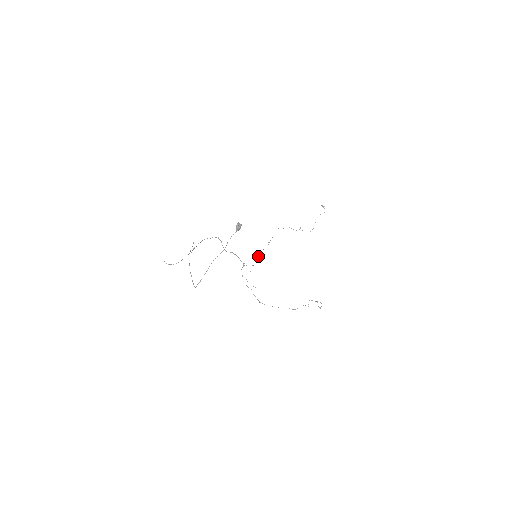
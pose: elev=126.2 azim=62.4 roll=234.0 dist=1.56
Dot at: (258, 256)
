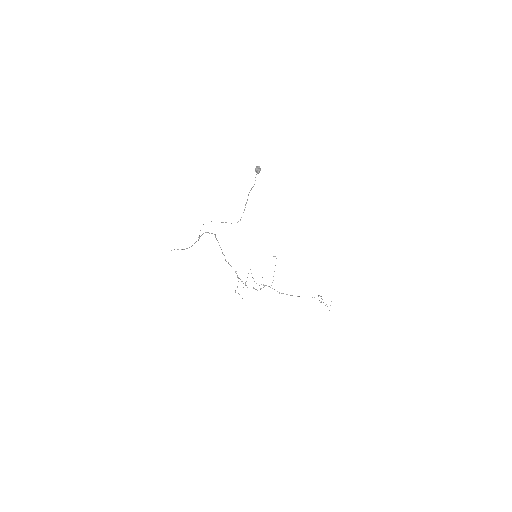
Dot at: occluded
